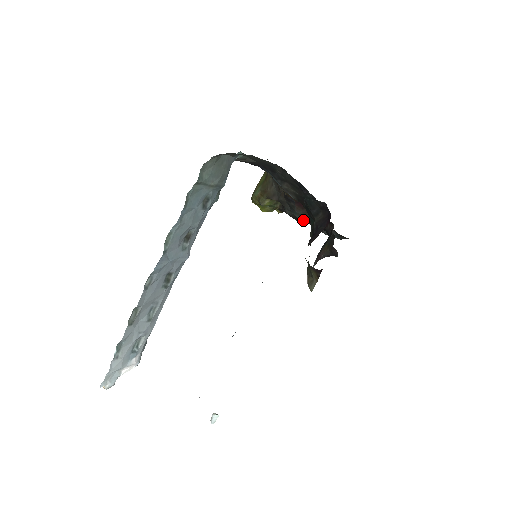
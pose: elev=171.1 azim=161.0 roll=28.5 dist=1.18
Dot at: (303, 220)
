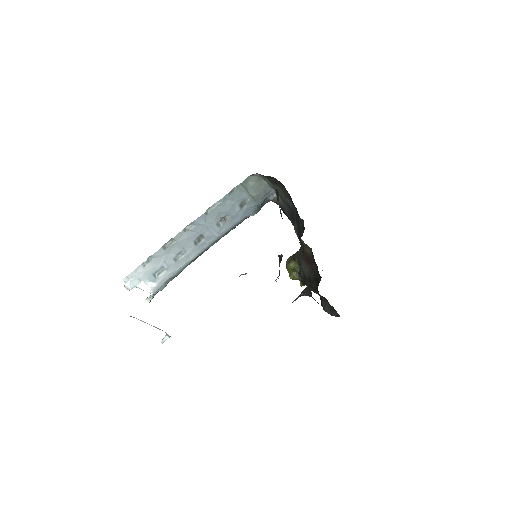
Dot at: (308, 281)
